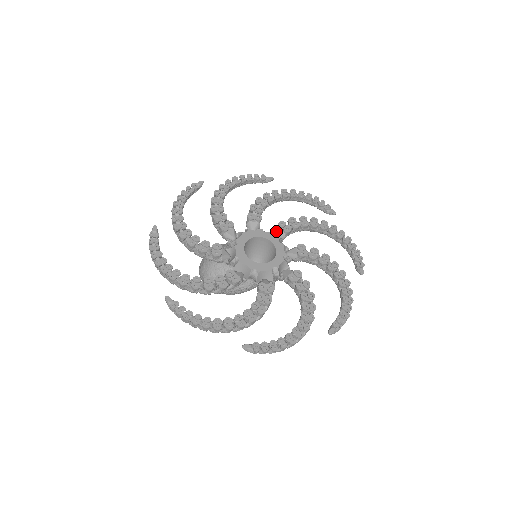
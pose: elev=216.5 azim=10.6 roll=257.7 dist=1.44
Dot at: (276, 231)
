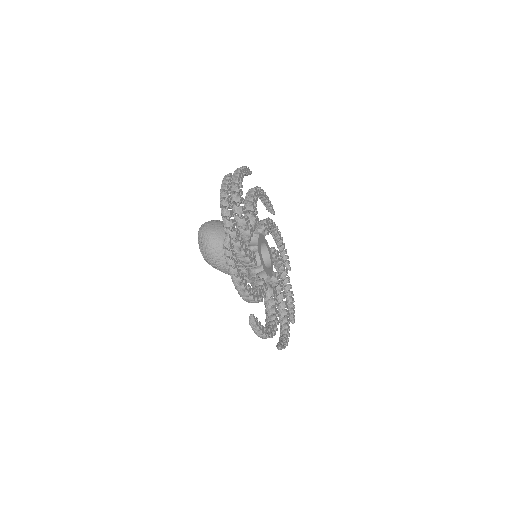
Dot at: occluded
